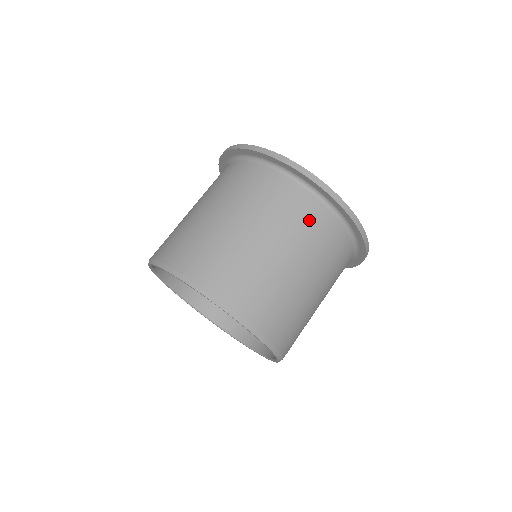
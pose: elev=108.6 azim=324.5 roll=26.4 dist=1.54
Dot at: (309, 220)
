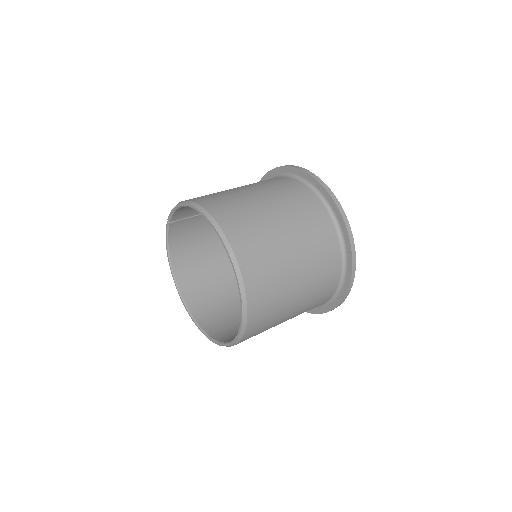
Dot at: (327, 266)
